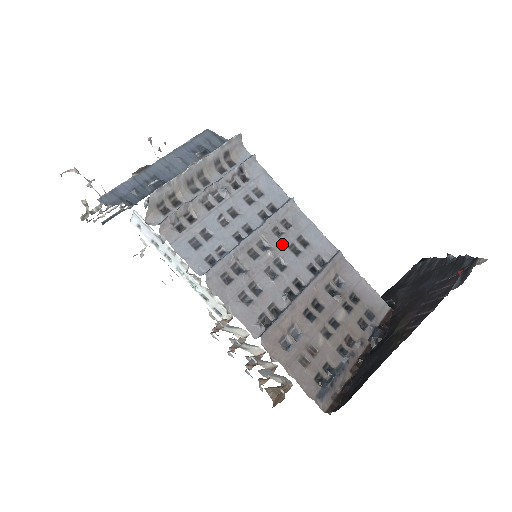
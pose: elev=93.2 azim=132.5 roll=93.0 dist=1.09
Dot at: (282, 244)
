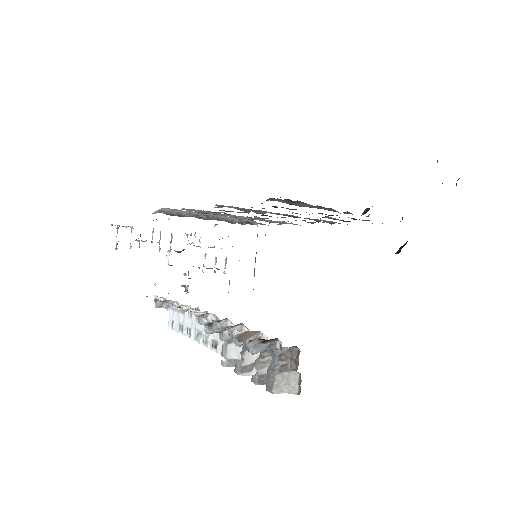
Dot at: (271, 220)
